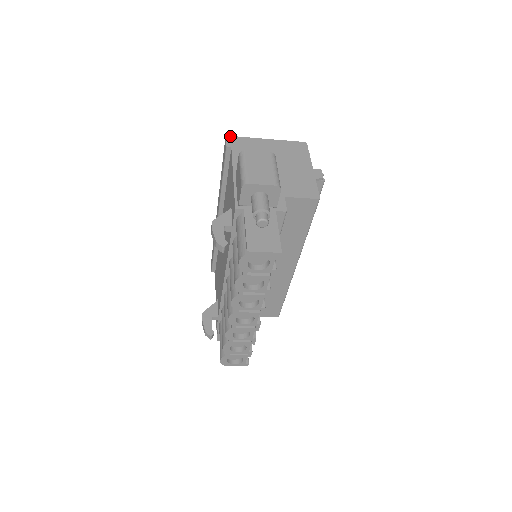
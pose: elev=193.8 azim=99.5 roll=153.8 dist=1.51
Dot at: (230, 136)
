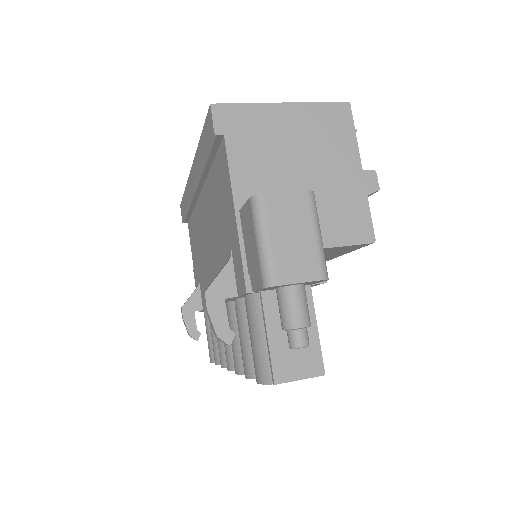
Dot at: (218, 104)
